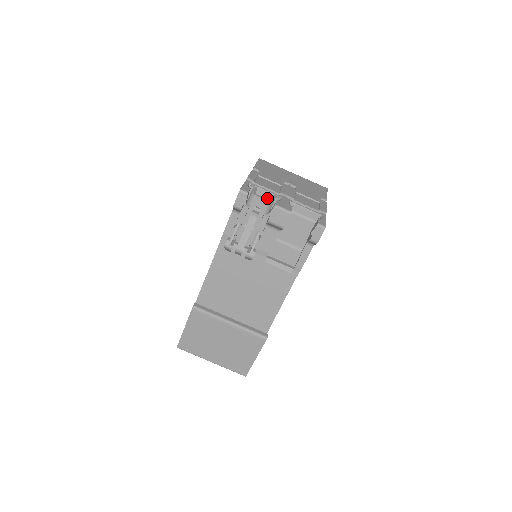
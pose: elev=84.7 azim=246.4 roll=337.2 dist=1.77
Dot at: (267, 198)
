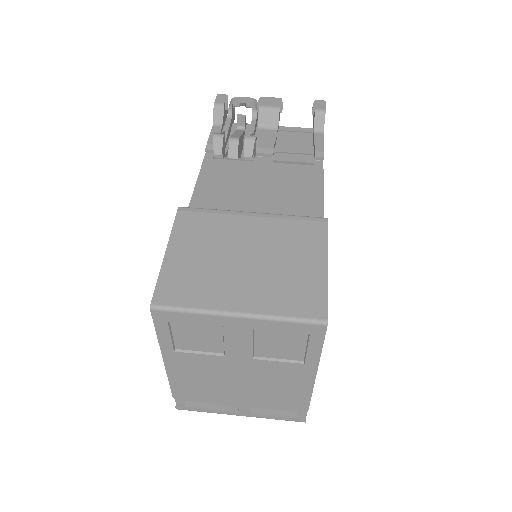
Dot at: occluded
